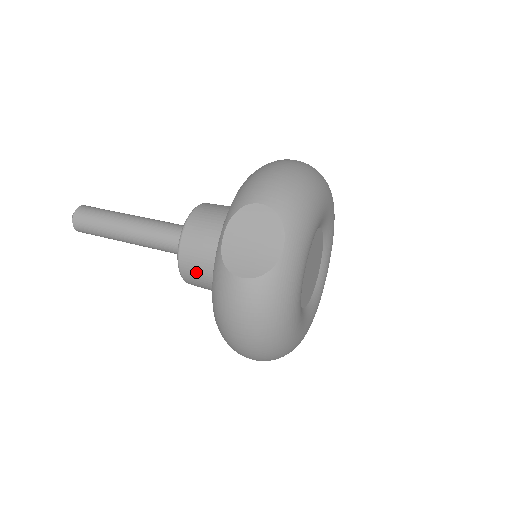
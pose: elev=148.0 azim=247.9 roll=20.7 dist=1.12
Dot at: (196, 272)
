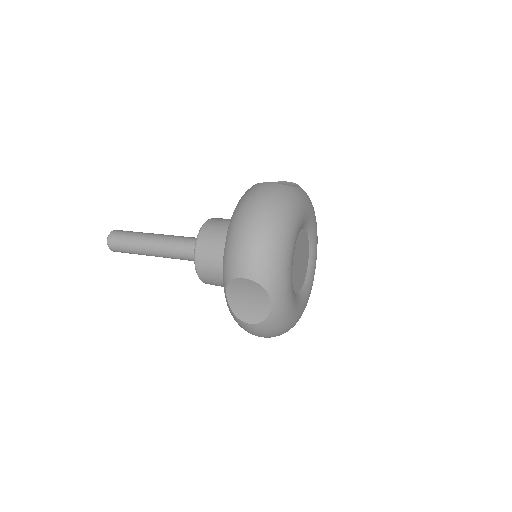
Dot at: (214, 232)
